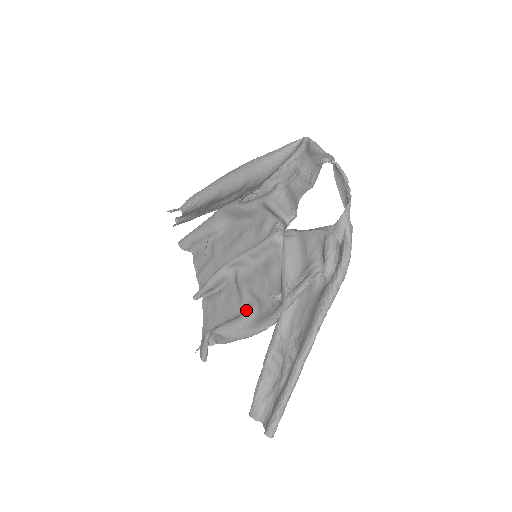
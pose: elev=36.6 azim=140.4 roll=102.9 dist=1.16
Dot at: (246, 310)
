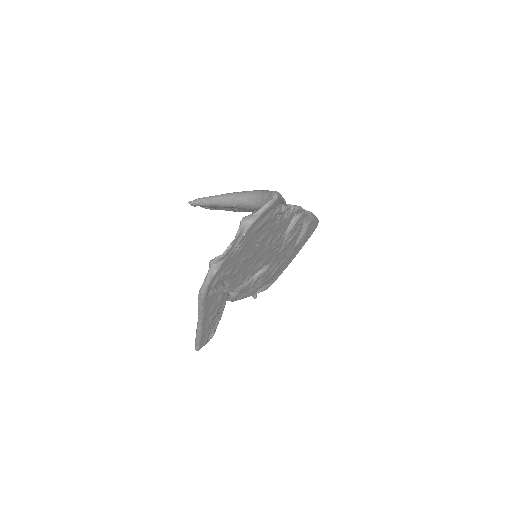
Dot at: occluded
